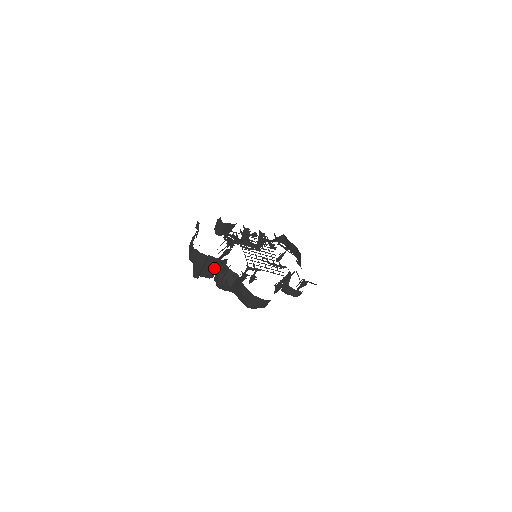
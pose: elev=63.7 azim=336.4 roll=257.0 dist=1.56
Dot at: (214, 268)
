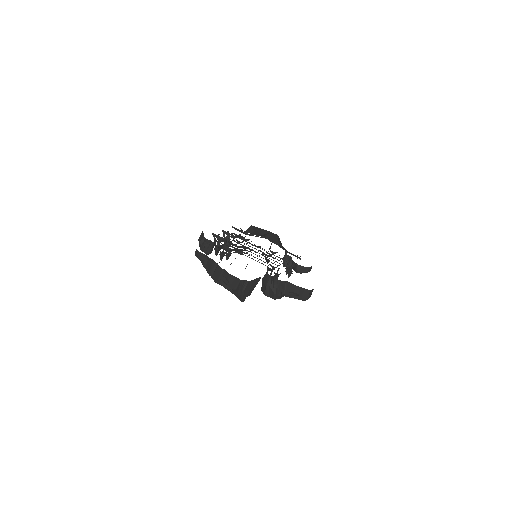
Dot at: (255, 286)
